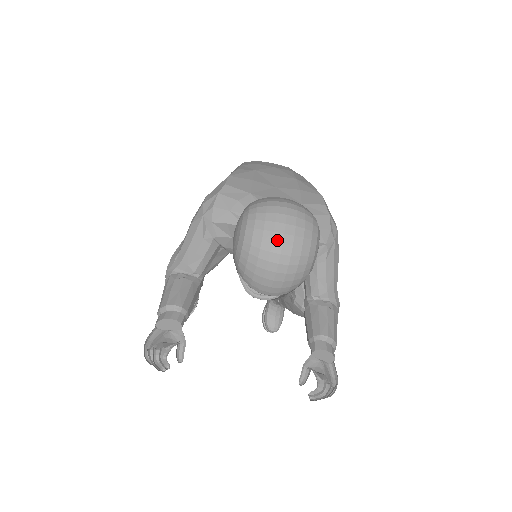
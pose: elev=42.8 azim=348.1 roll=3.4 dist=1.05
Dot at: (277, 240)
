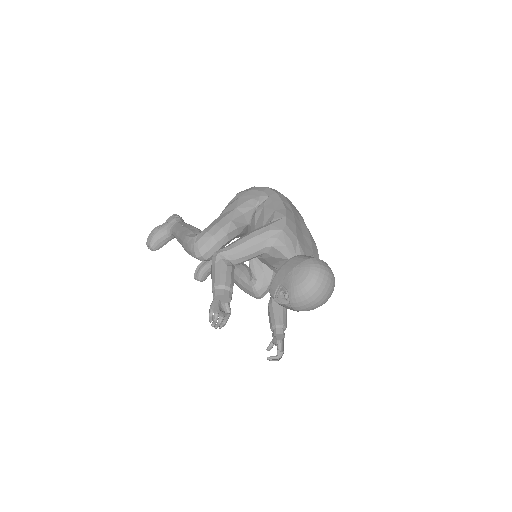
Dot at: (324, 292)
